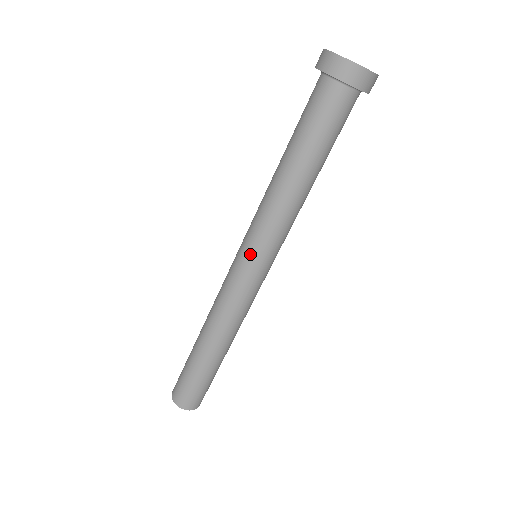
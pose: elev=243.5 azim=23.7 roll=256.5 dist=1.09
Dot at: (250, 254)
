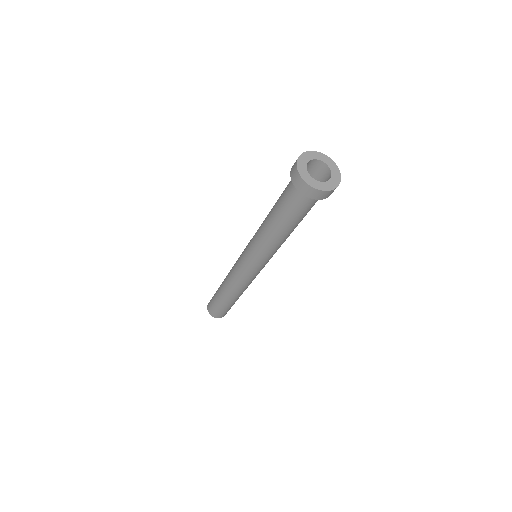
Dot at: (261, 266)
